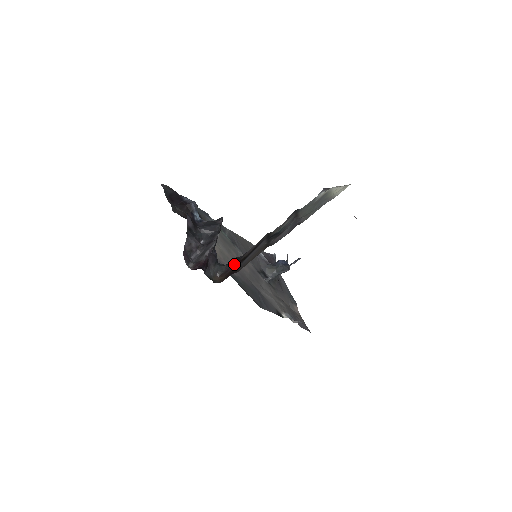
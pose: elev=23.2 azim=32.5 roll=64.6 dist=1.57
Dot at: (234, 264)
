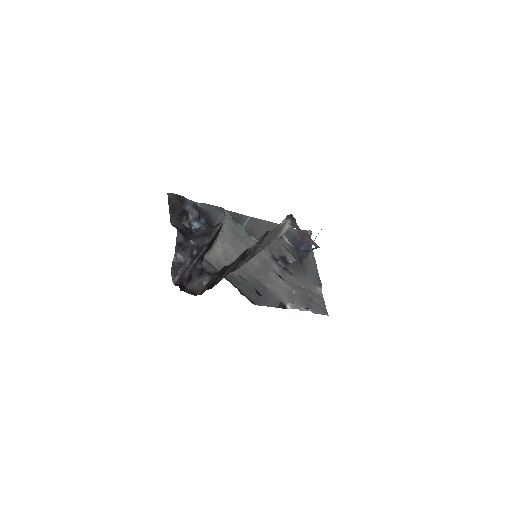
Dot at: (216, 276)
